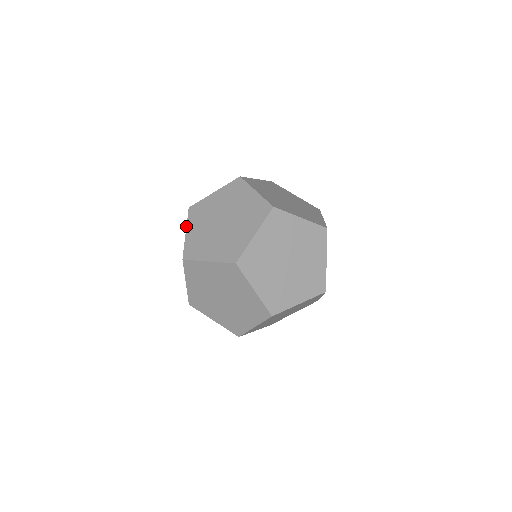
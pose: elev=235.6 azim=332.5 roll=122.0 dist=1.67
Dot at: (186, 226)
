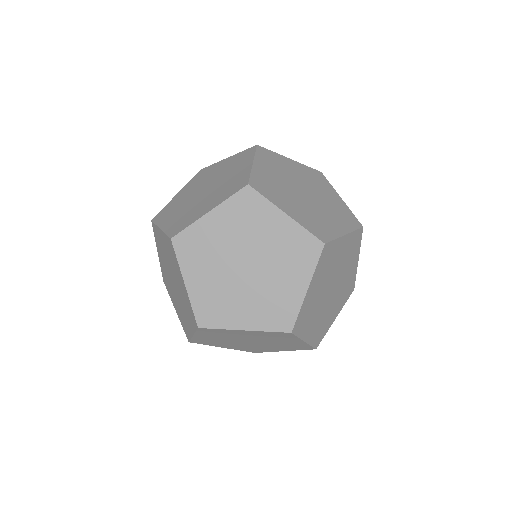
Dot at: occluded
